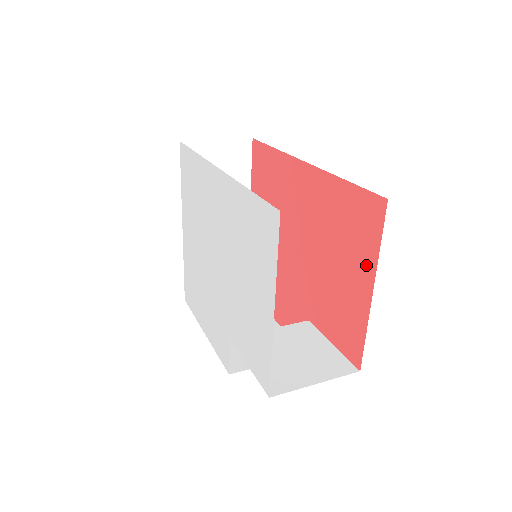
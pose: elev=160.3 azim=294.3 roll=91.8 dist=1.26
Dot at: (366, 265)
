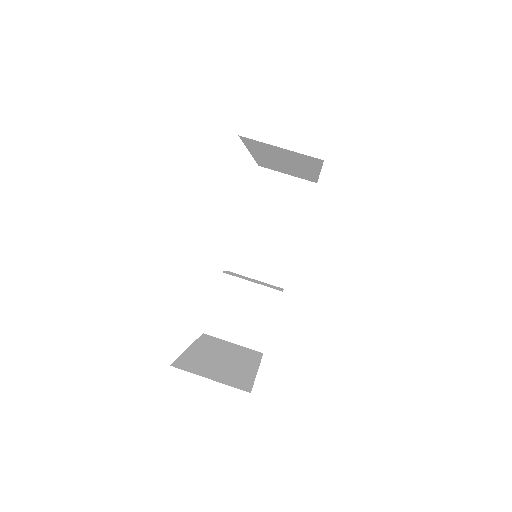
Dot at: occluded
